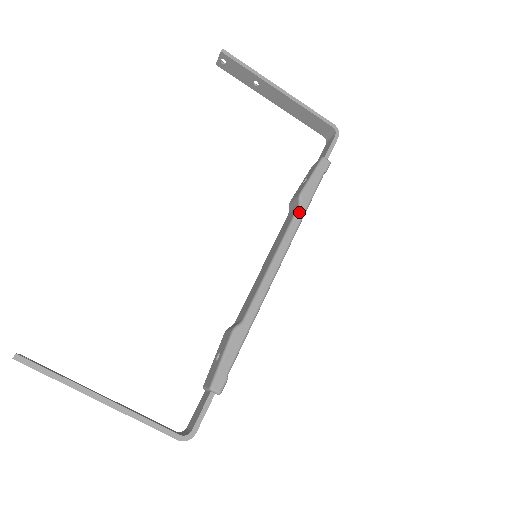
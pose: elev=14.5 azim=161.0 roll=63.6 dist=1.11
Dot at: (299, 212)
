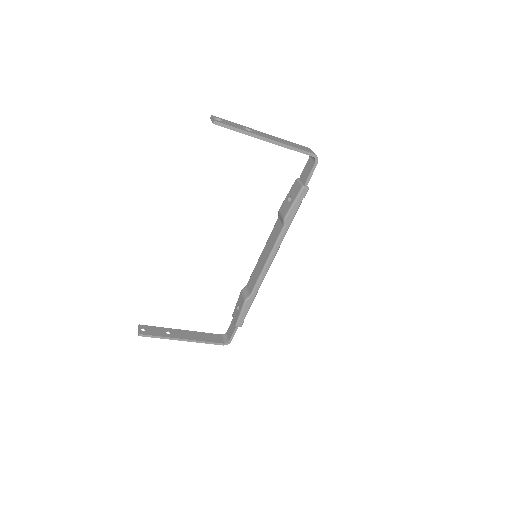
Dot at: (284, 231)
